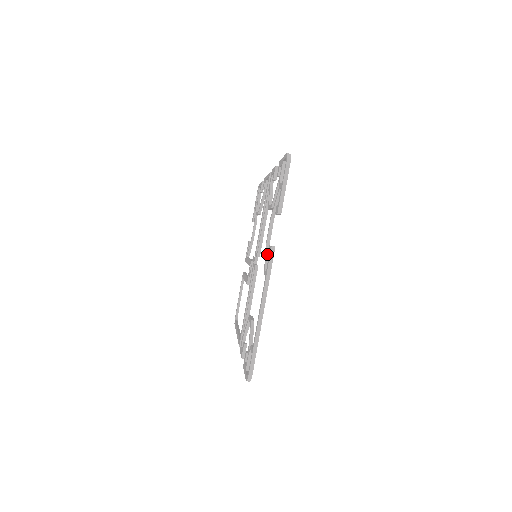
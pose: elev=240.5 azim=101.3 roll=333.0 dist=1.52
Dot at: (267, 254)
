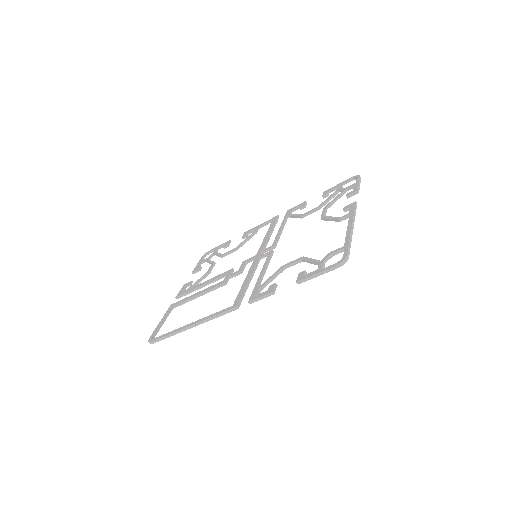
Dot at: (331, 217)
